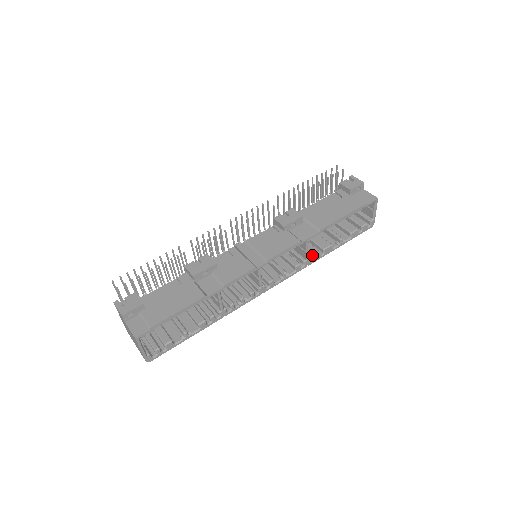
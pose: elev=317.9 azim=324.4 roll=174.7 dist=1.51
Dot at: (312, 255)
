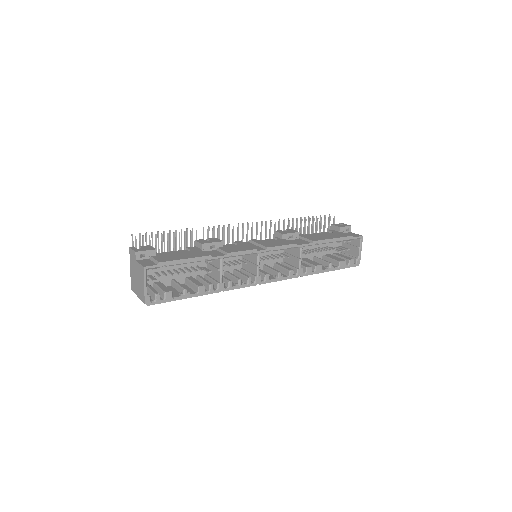
Dot at: (305, 268)
